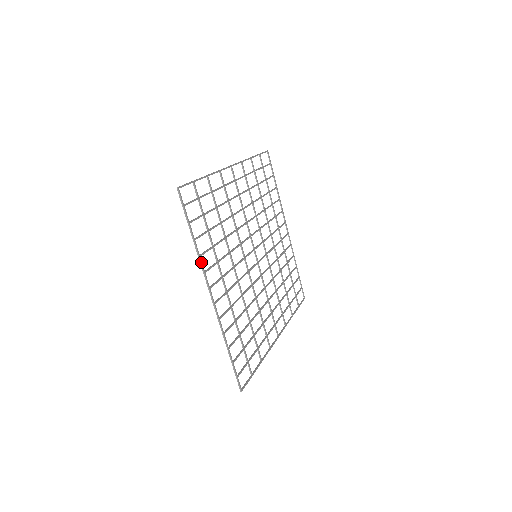
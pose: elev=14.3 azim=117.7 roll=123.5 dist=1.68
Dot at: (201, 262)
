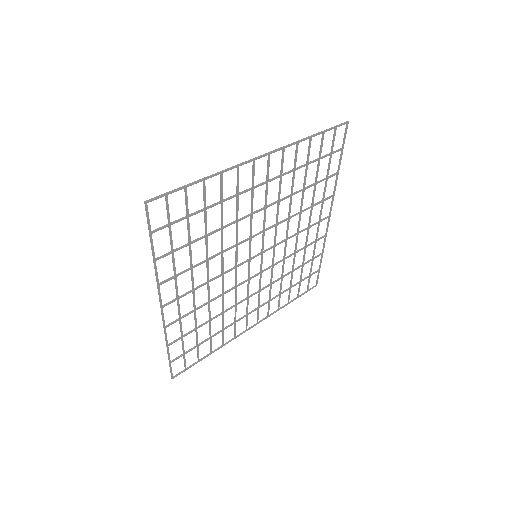
Dot at: occluded
